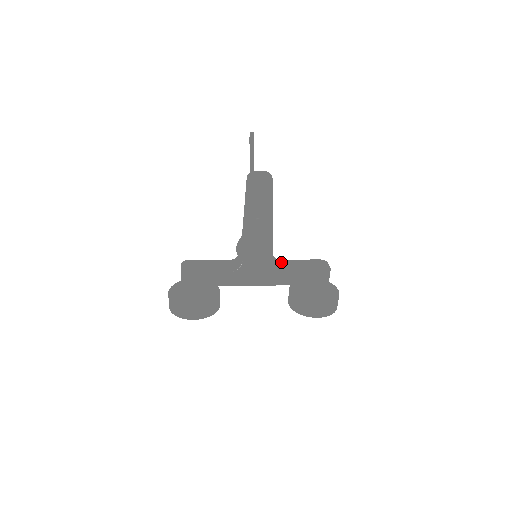
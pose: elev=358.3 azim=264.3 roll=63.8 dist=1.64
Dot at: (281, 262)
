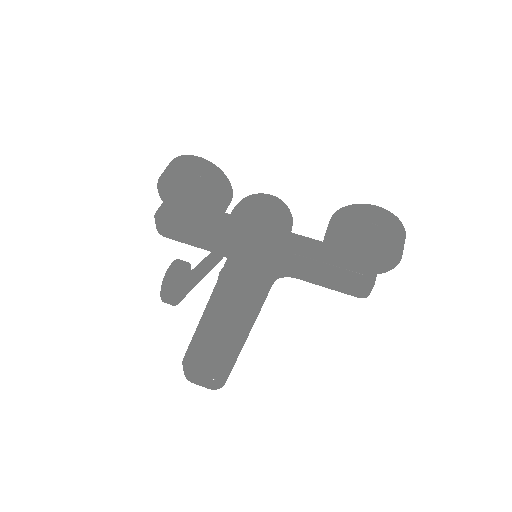
Dot at: (297, 263)
